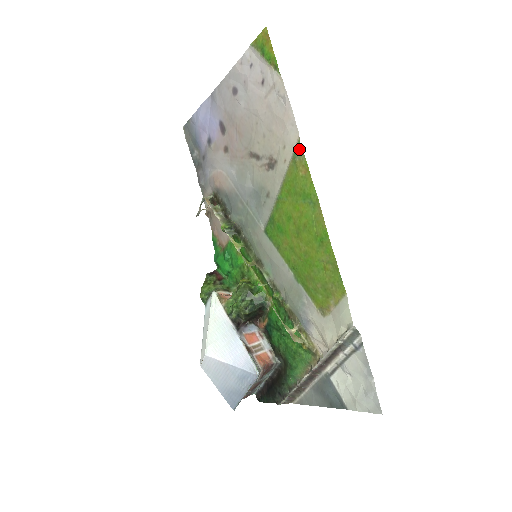
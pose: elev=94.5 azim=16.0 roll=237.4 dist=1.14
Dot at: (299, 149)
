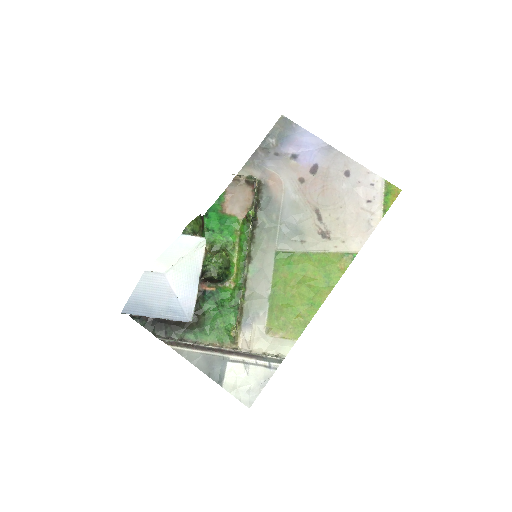
Dot at: (352, 256)
